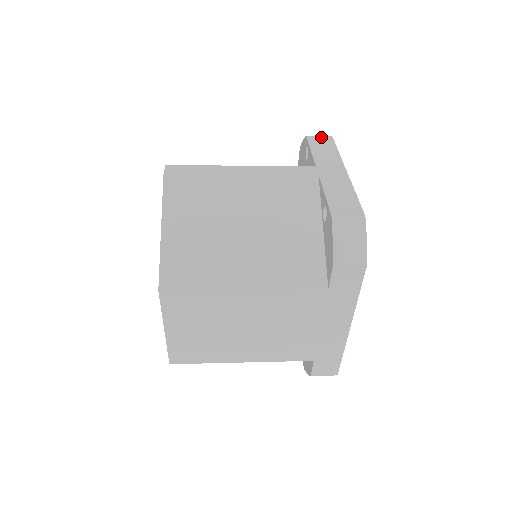
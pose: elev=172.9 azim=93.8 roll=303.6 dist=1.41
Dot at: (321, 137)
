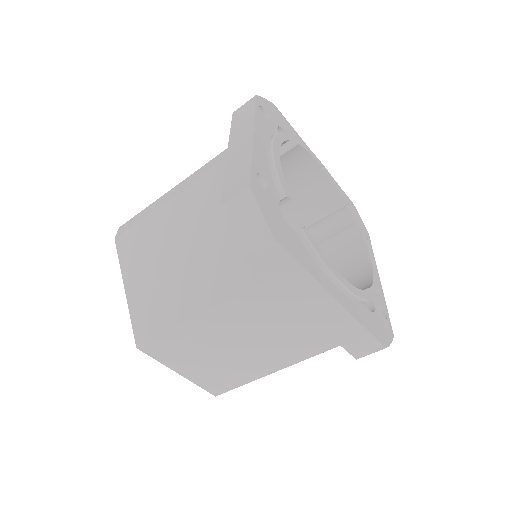
Dot at: (245, 105)
